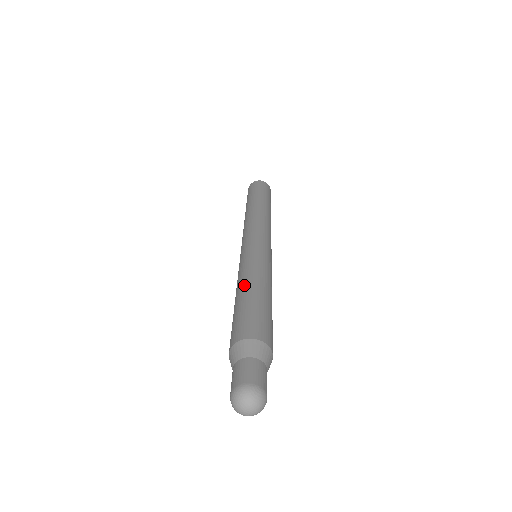
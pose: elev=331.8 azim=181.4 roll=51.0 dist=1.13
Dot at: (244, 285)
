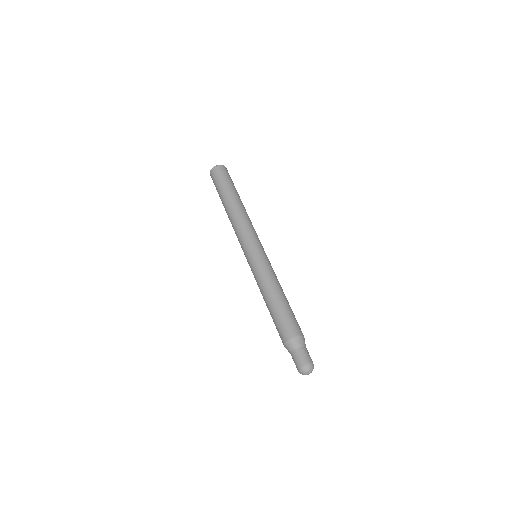
Dot at: (270, 295)
